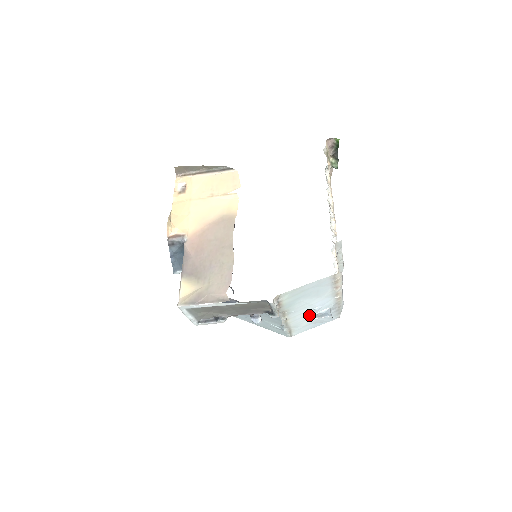
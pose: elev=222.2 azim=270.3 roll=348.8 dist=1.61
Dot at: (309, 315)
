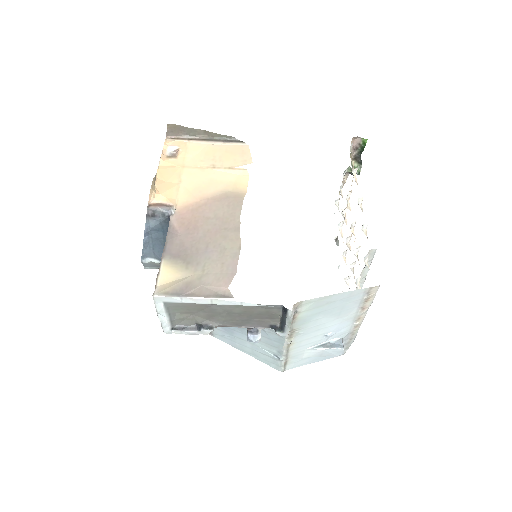
Dot at: (316, 343)
